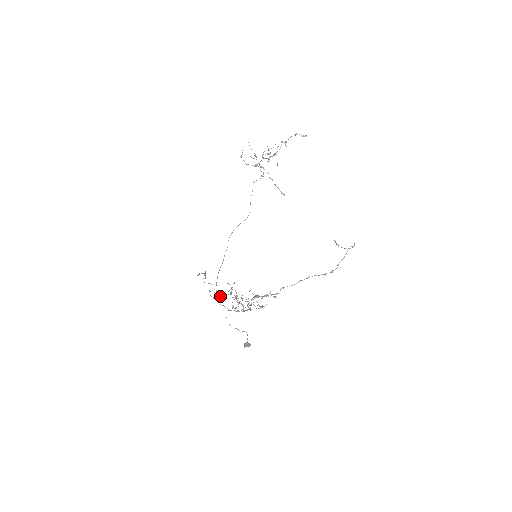
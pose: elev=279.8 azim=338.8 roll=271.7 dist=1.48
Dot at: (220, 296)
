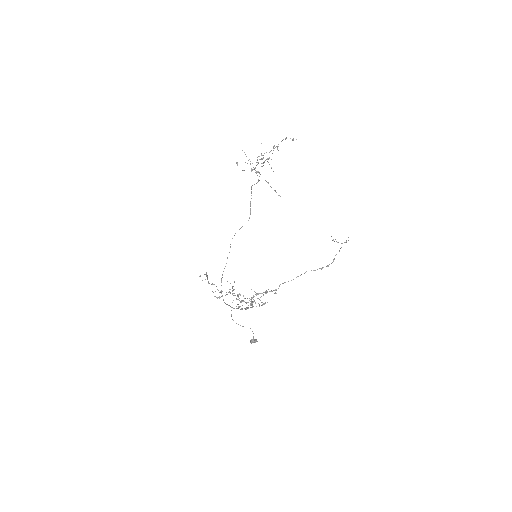
Dot at: occluded
